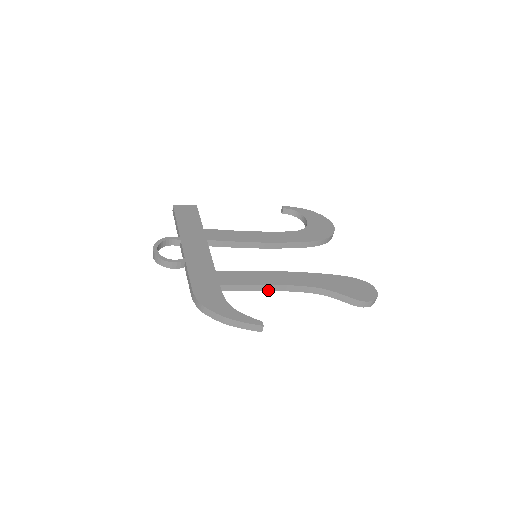
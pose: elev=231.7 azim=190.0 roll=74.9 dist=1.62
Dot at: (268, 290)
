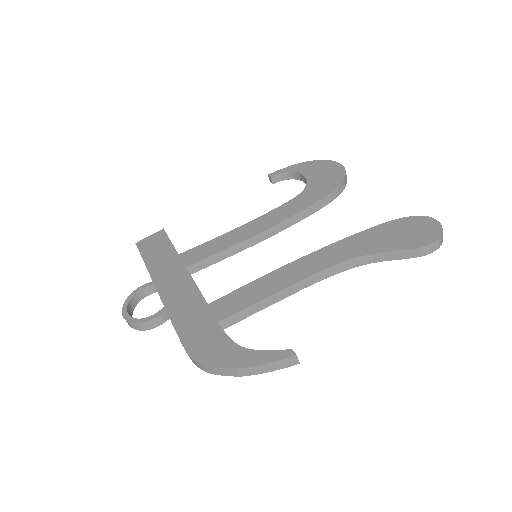
Dot at: (287, 295)
